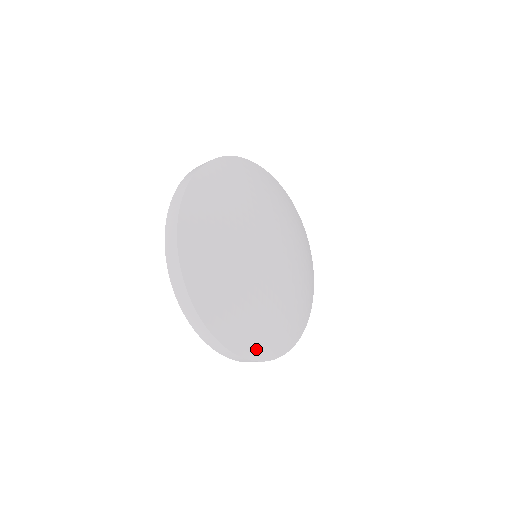
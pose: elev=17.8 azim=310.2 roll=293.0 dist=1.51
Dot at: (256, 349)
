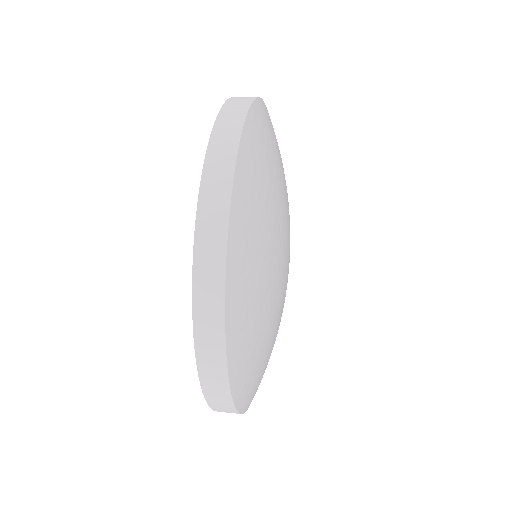
Dot at: occluded
